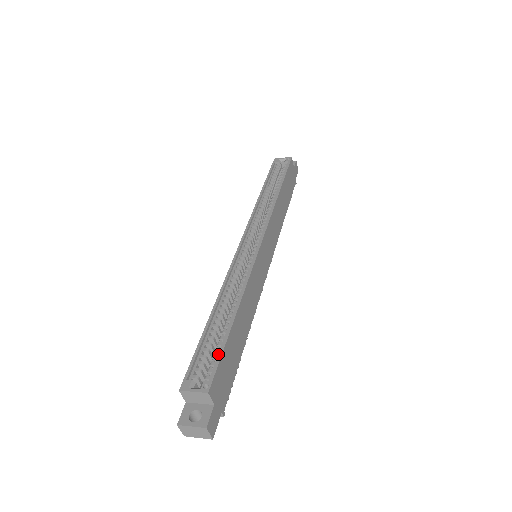
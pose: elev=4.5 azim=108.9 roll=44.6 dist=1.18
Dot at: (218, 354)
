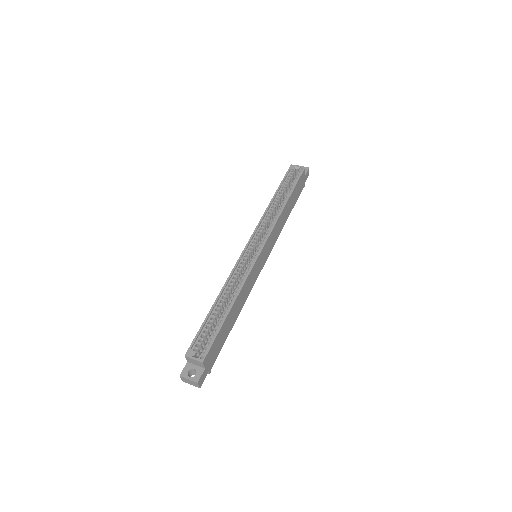
Dot at: (214, 336)
